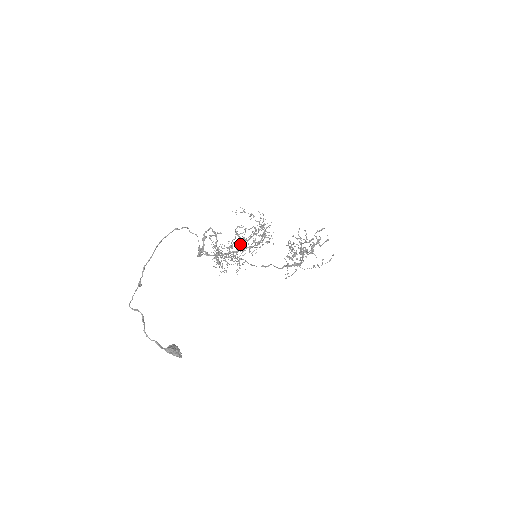
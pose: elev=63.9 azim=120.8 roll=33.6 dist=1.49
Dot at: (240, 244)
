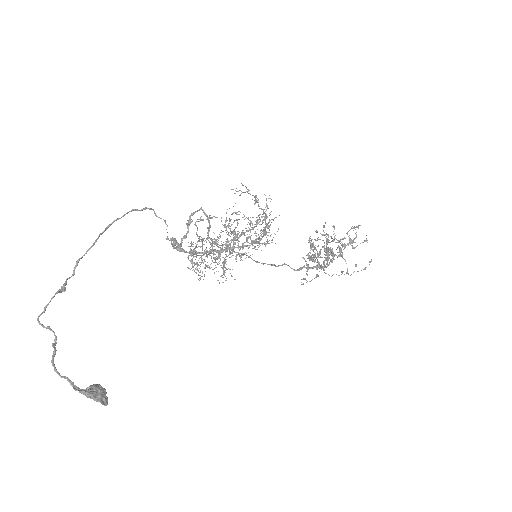
Dot at: (227, 241)
